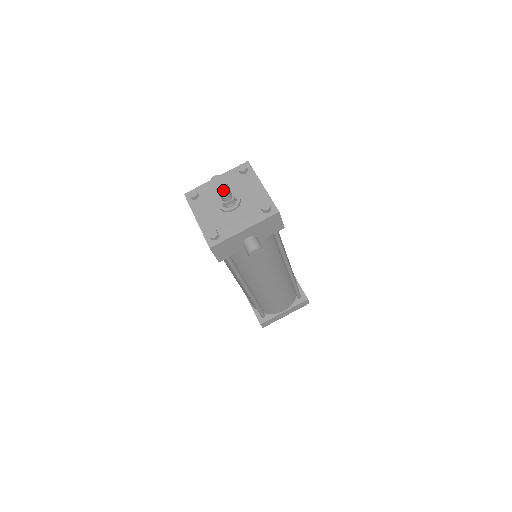
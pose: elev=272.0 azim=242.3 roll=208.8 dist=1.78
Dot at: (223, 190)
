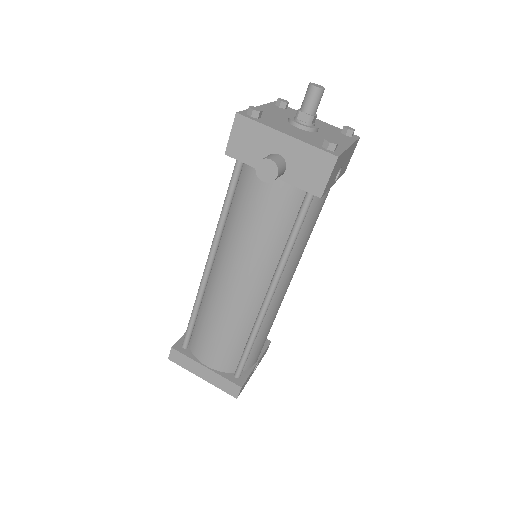
Dot at: (314, 87)
